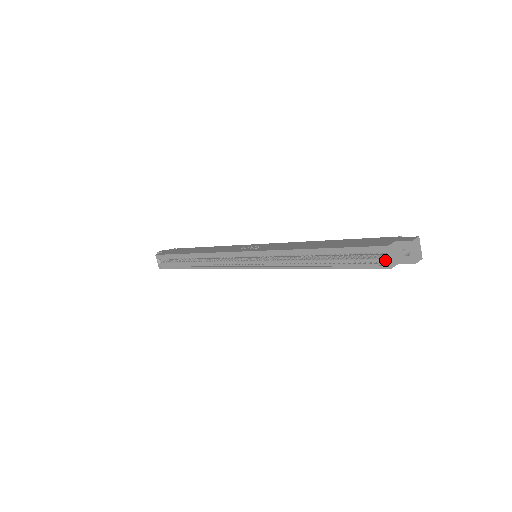
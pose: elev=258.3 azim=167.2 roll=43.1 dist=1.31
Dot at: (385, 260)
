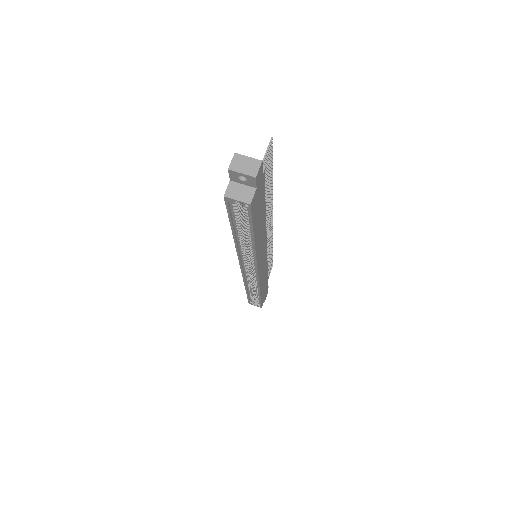
Dot at: occluded
